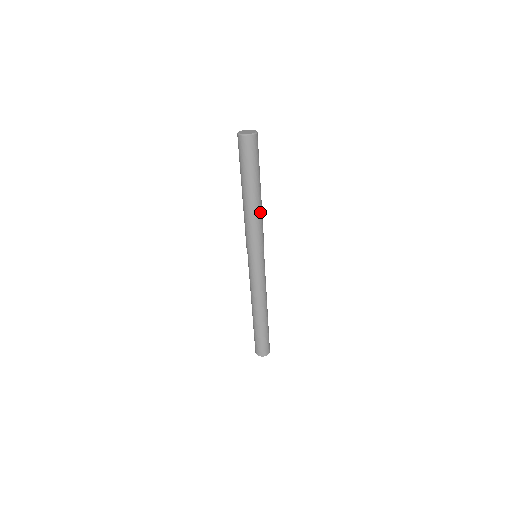
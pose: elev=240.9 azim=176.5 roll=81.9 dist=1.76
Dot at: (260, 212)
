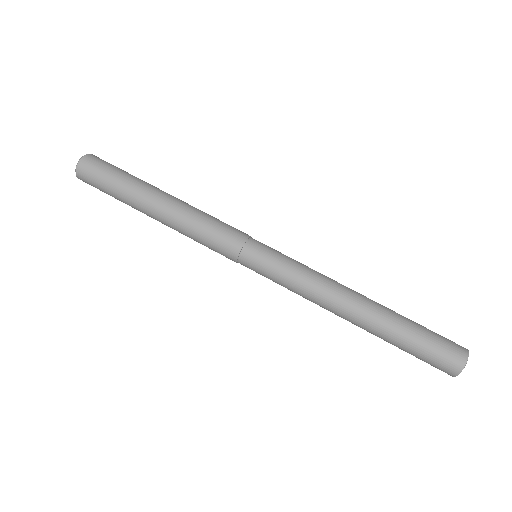
Dot at: (187, 206)
